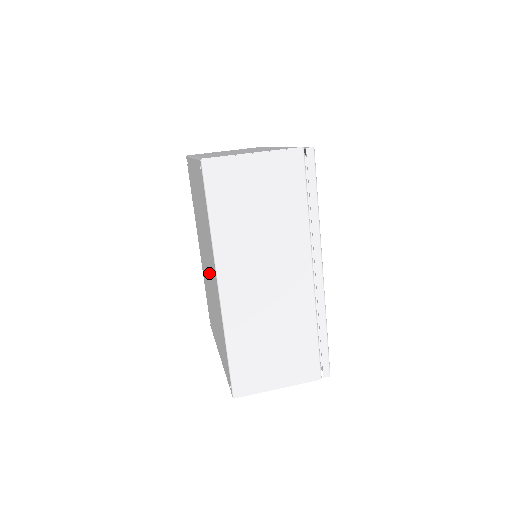
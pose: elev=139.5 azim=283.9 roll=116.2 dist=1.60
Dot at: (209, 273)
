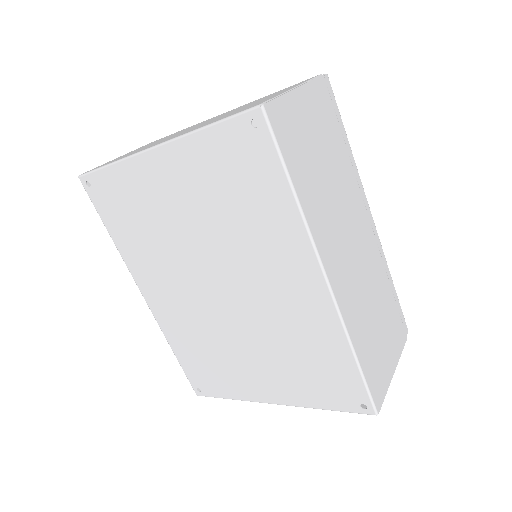
Dot at: (242, 296)
